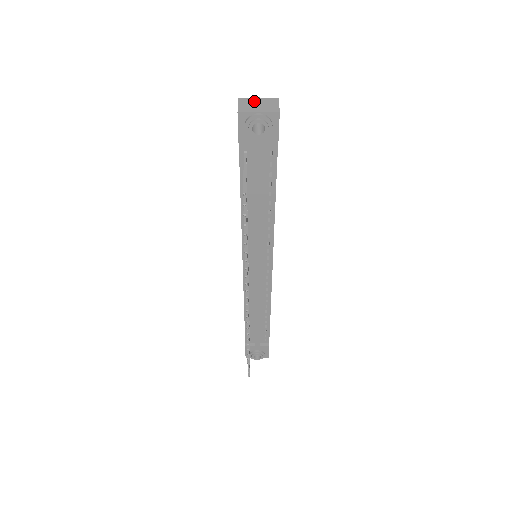
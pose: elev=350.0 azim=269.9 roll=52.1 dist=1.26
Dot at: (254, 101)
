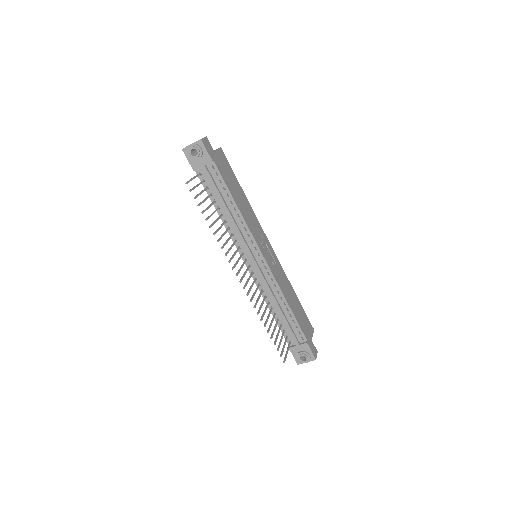
Dot at: occluded
